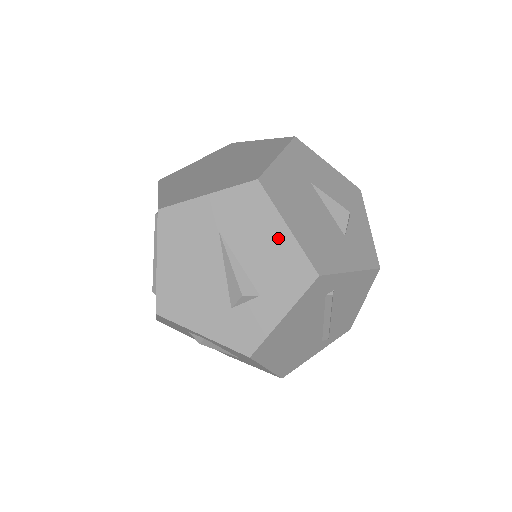
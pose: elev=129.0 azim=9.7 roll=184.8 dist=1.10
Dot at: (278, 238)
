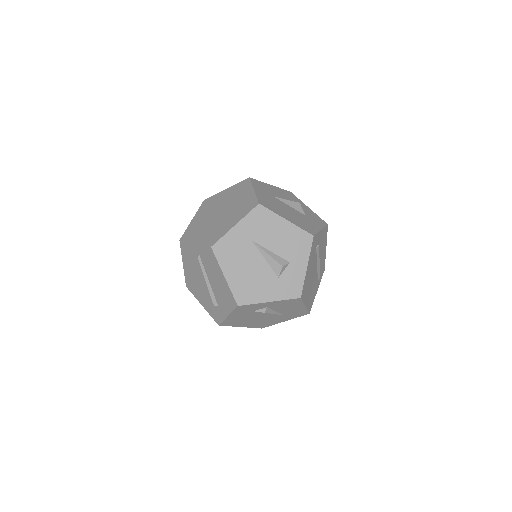
Dot at: (284, 228)
